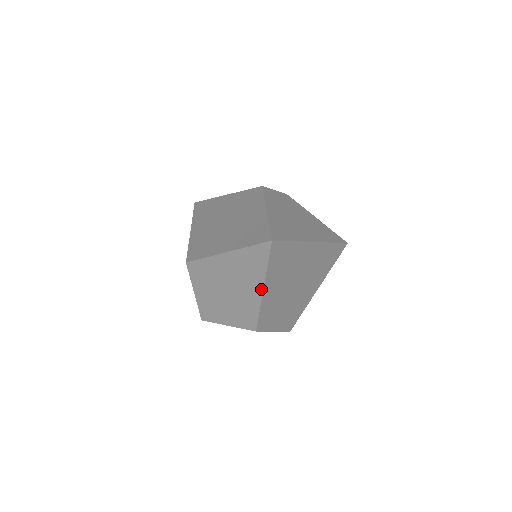
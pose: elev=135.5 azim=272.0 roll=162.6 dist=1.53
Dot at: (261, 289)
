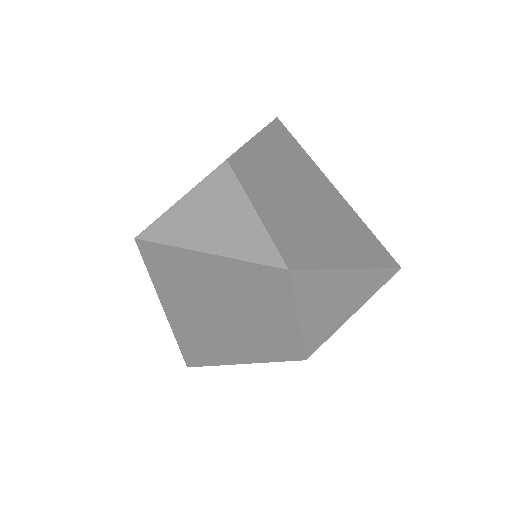
Dot at: occluded
